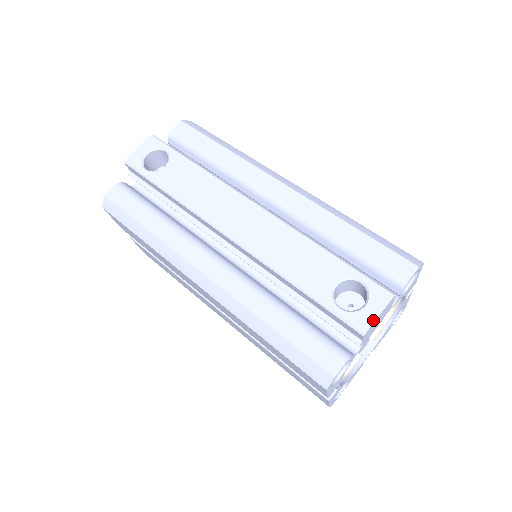
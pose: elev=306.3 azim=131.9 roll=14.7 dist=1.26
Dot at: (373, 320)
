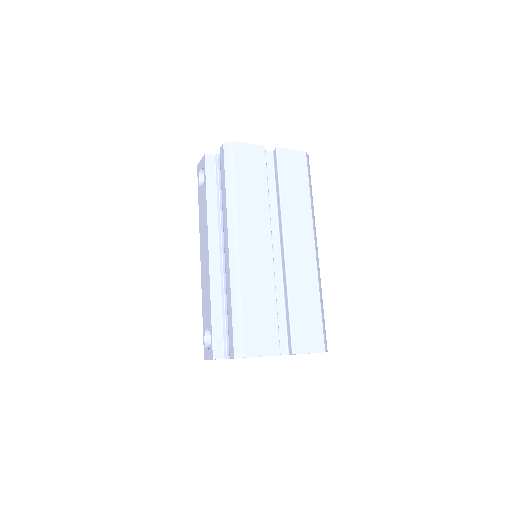
Dot at: (207, 359)
